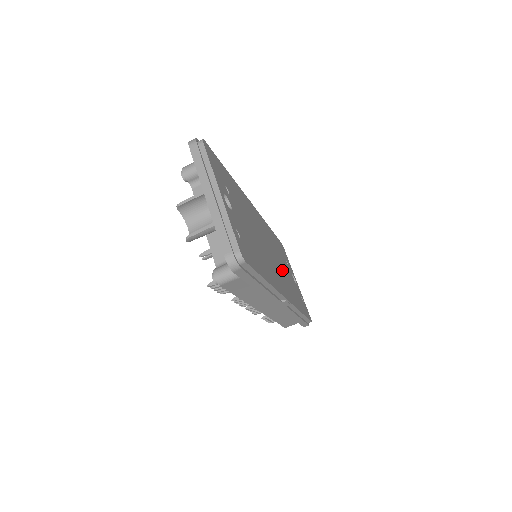
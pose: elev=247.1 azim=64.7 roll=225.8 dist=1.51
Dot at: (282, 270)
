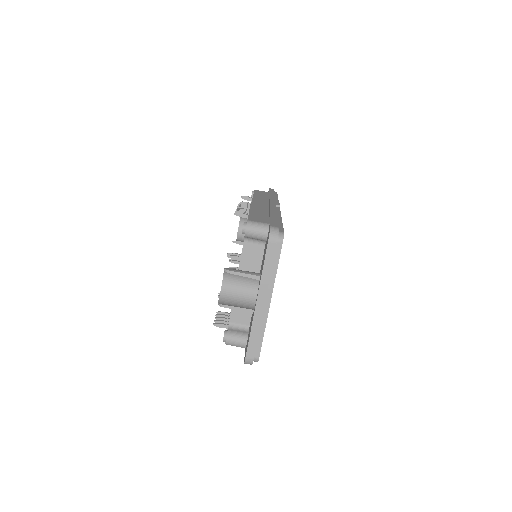
Dot at: occluded
